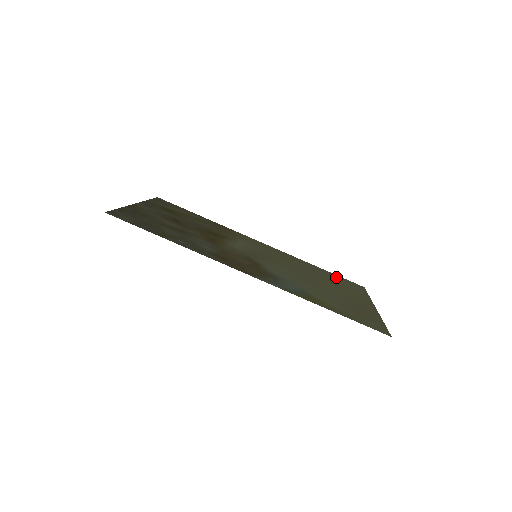
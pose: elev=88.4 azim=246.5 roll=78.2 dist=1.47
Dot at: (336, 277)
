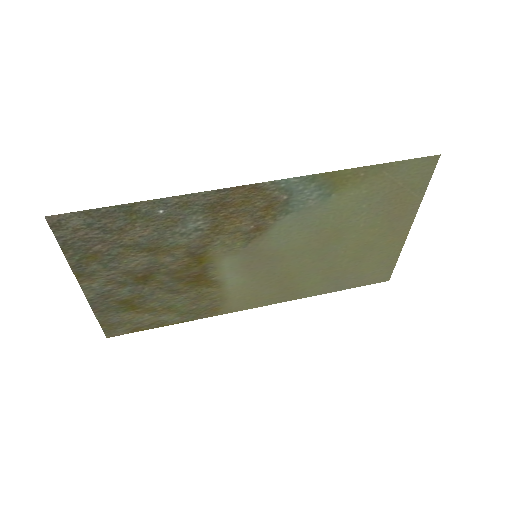
Dot at: (354, 280)
